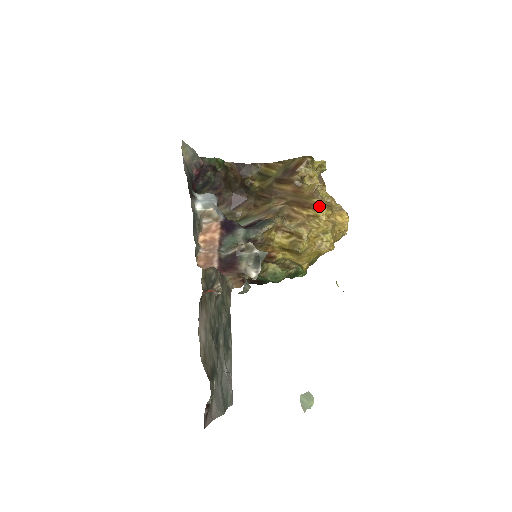
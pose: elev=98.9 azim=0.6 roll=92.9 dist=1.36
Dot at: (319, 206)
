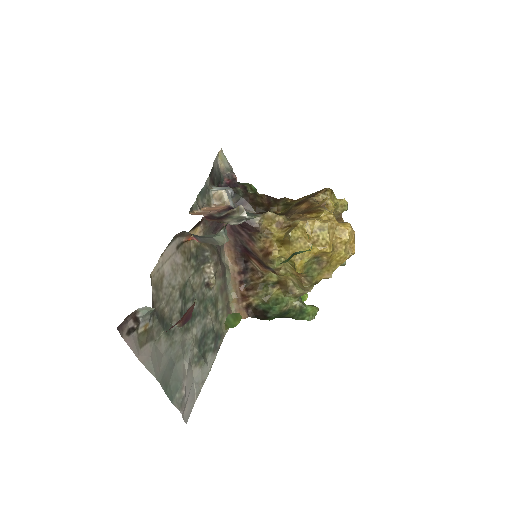
Dot at: (323, 211)
